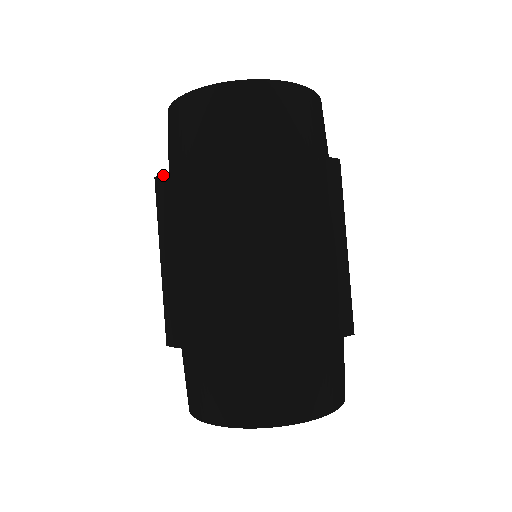
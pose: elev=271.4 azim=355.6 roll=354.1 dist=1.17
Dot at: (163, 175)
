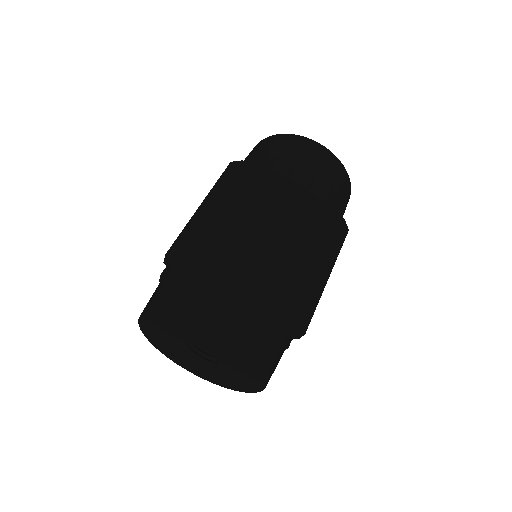
Dot at: (241, 161)
